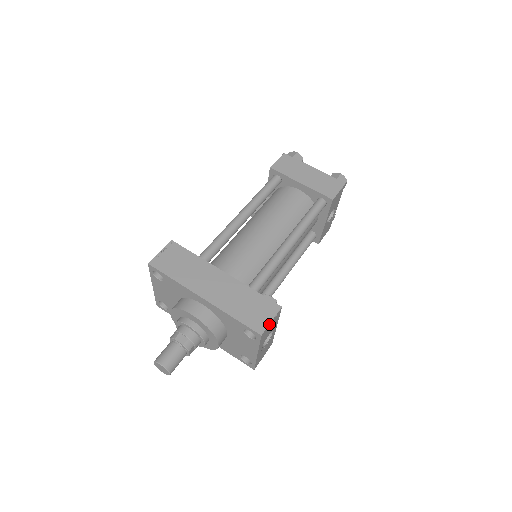
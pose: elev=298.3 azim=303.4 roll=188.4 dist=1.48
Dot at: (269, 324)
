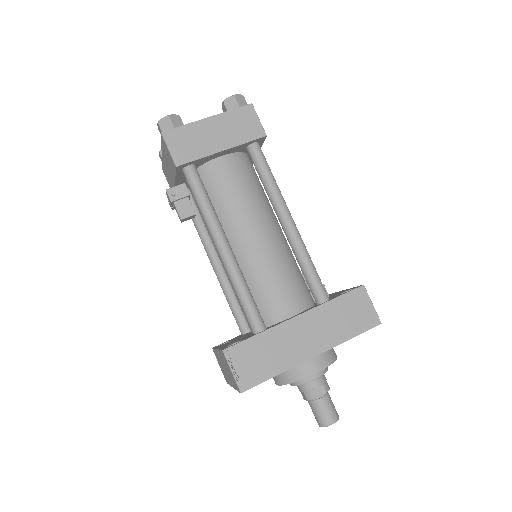
Dot at: (374, 309)
